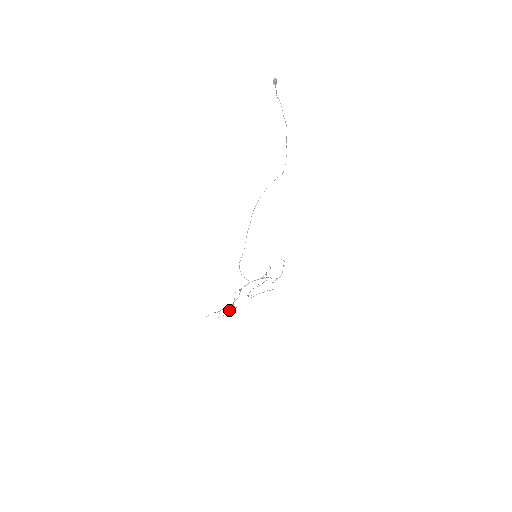
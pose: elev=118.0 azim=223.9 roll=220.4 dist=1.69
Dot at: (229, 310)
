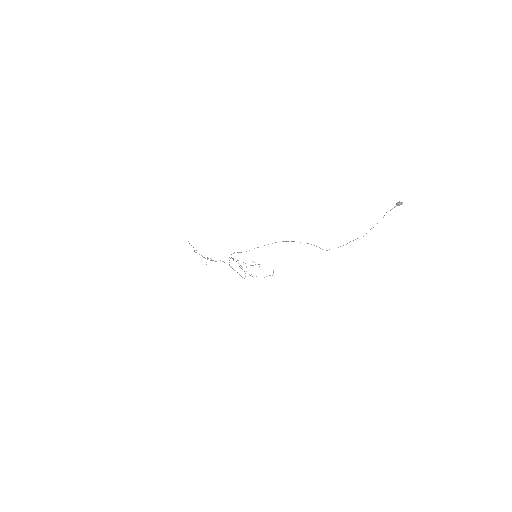
Dot at: occluded
